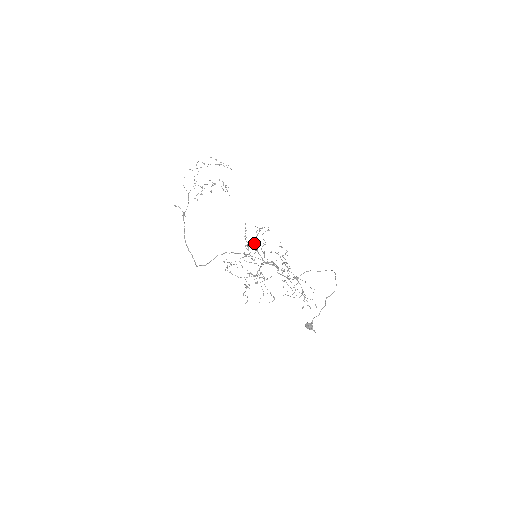
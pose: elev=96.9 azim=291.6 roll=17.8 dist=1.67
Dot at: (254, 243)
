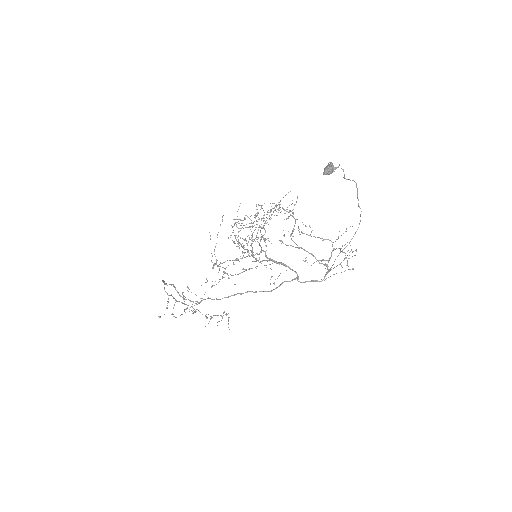
Dot at: occluded
